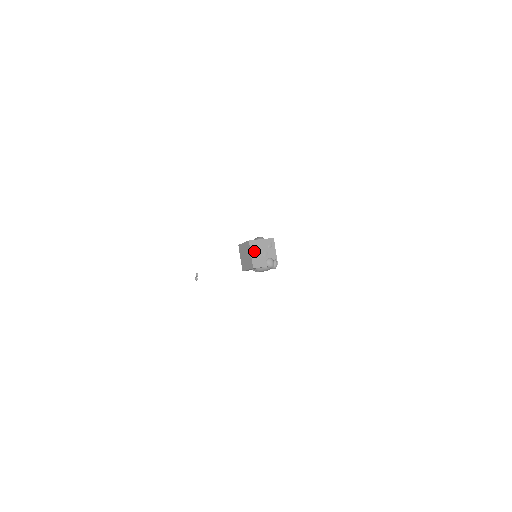
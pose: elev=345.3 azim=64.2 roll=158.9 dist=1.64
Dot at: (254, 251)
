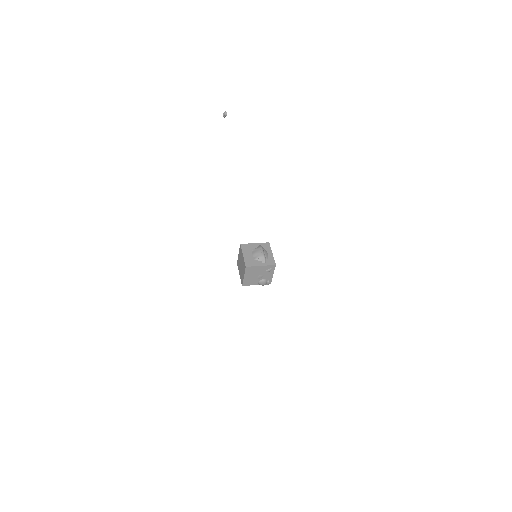
Dot at: (248, 274)
